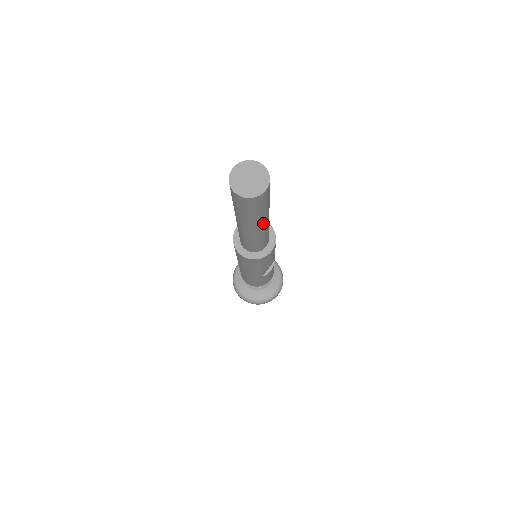
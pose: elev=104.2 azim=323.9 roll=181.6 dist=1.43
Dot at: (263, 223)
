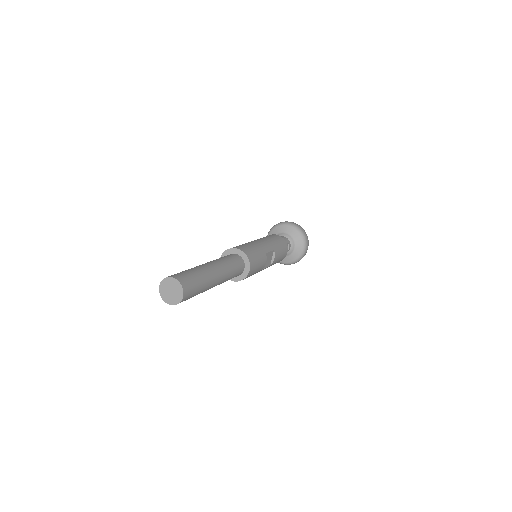
Dot at: (214, 284)
